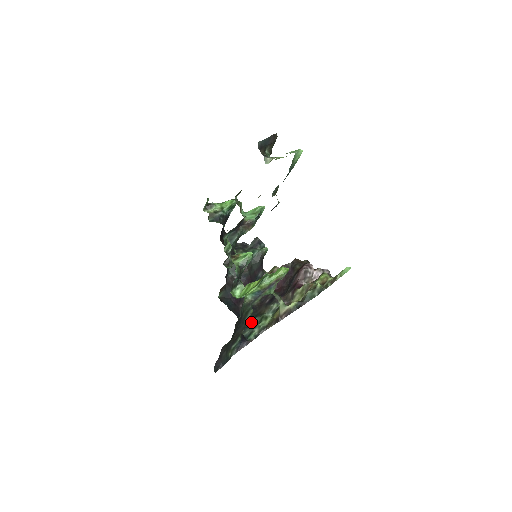
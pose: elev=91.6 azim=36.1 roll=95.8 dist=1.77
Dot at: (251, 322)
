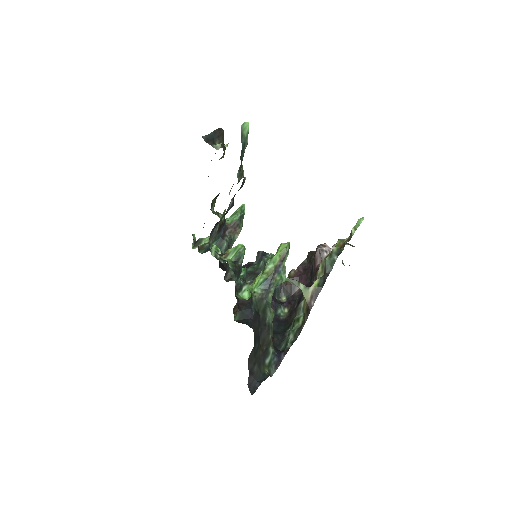
Dot at: (285, 334)
